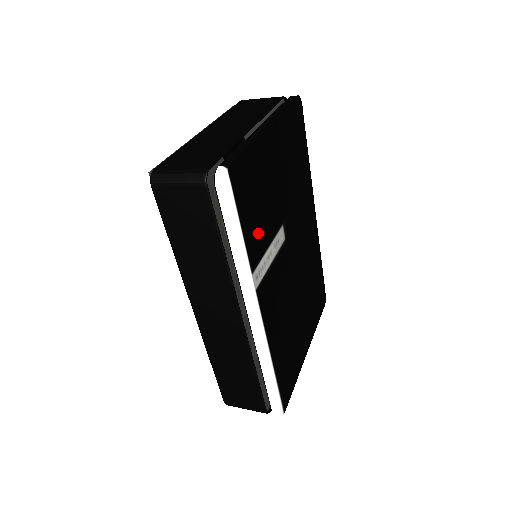
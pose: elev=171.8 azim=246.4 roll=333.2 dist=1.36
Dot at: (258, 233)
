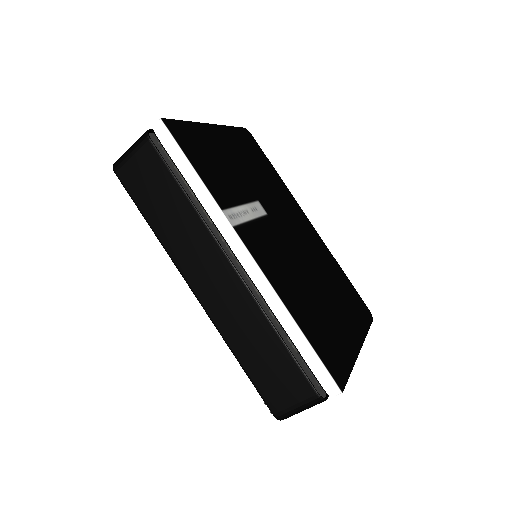
Dot at: (220, 185)
